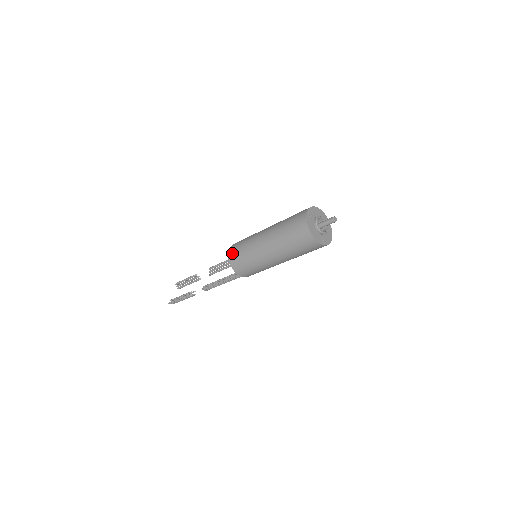
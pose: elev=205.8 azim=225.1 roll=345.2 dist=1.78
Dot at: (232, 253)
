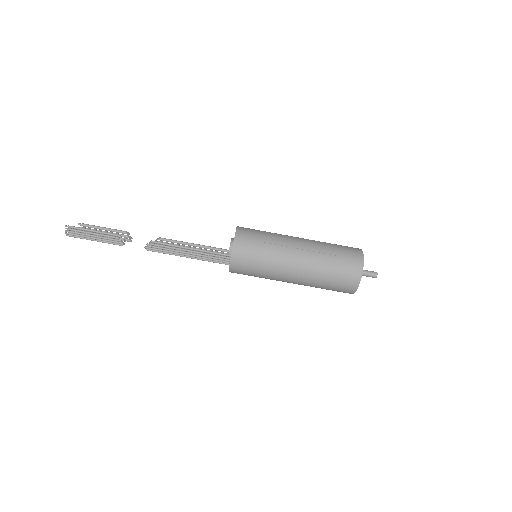
Dot at: (244, 229)
